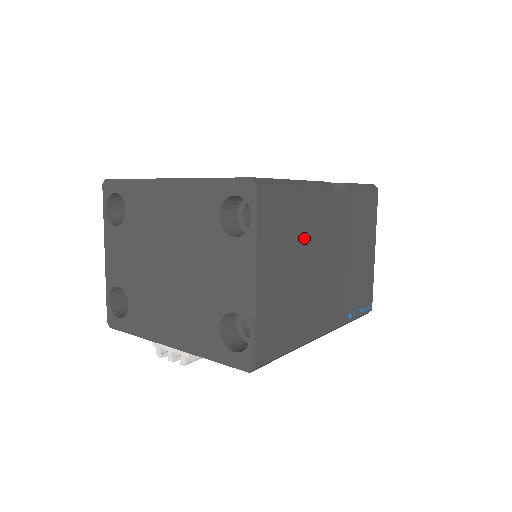
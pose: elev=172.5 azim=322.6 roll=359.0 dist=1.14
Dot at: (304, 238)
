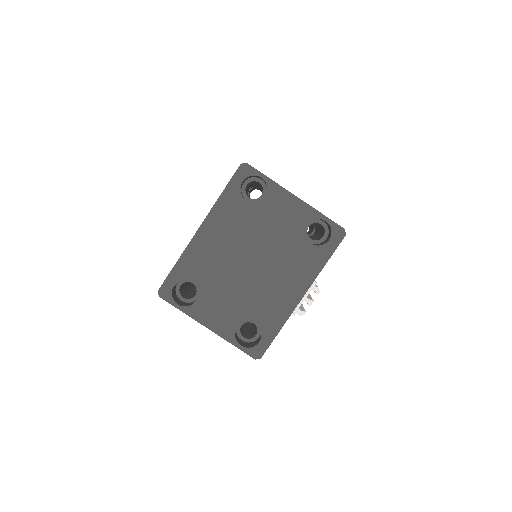
Dot at: occluded
